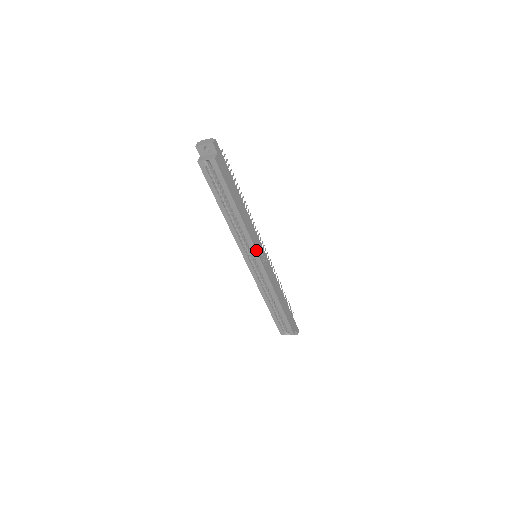
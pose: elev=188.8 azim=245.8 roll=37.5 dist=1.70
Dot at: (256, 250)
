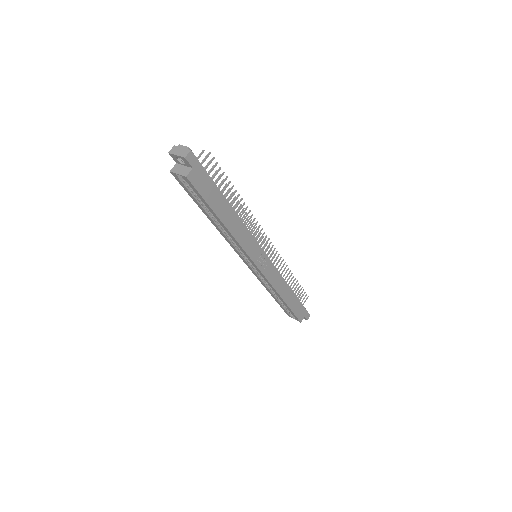
Dot at: (250, 258)
